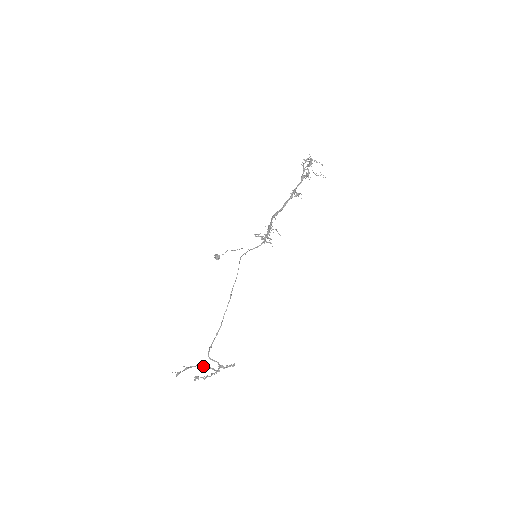
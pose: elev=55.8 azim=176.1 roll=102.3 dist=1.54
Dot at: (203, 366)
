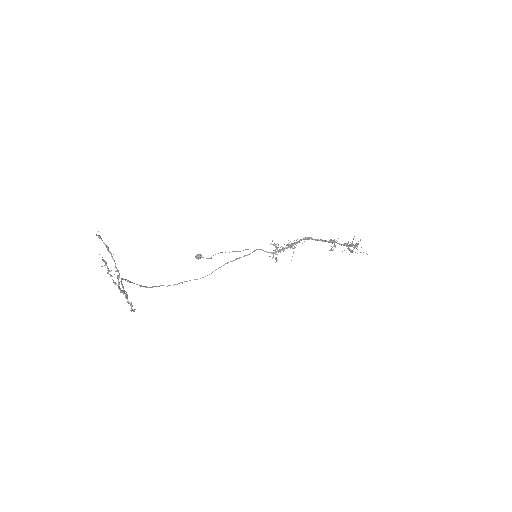
Dot at: (117, 269)
